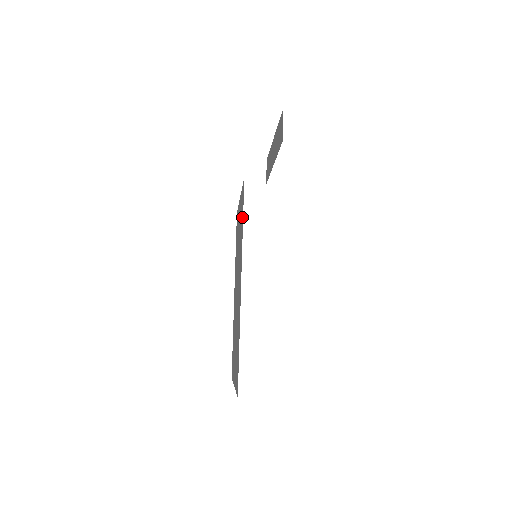
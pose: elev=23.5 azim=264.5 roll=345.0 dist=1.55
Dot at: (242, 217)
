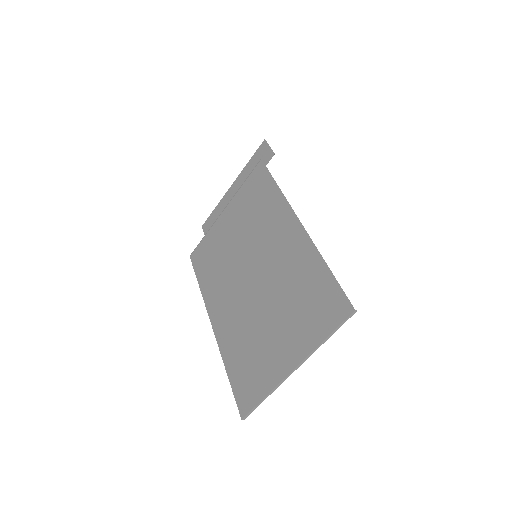
Dot at: (267, 187)
